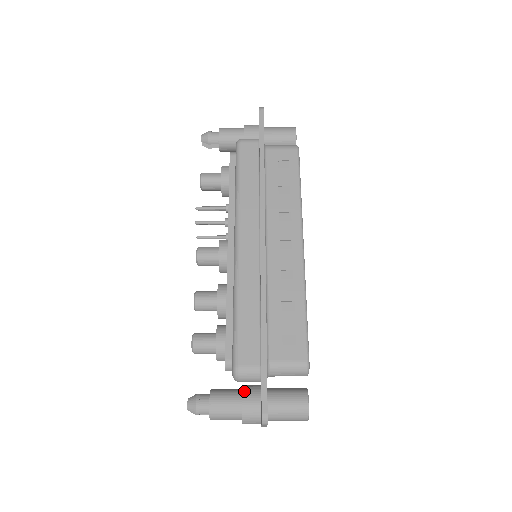
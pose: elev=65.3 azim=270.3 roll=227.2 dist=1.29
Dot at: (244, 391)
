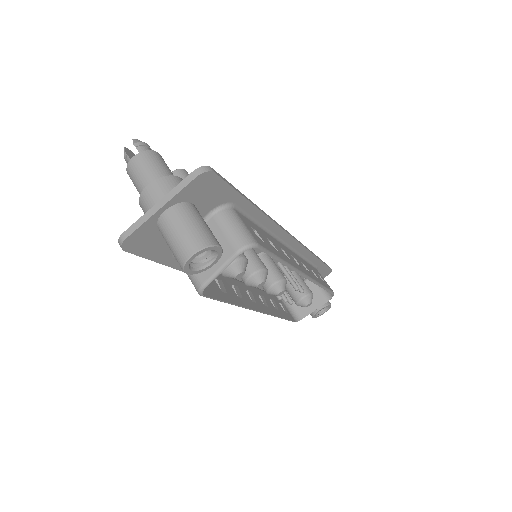
Dot at: occluded
